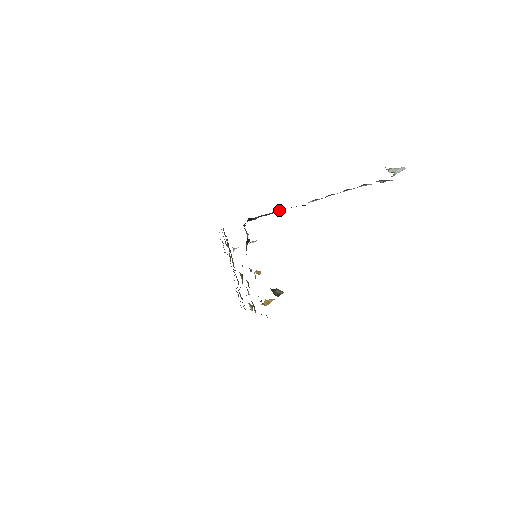
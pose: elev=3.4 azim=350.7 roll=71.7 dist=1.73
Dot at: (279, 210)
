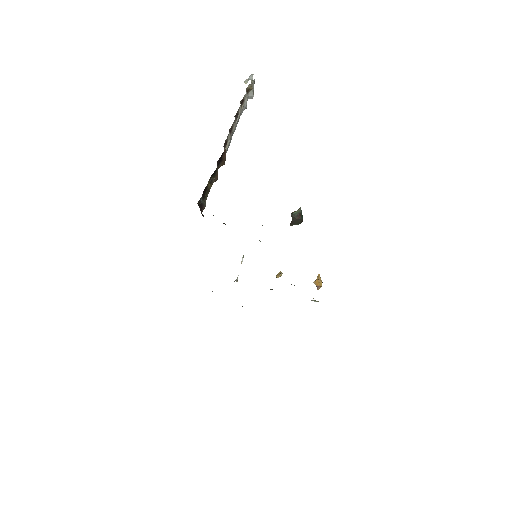
Dot at: (212, 178)
